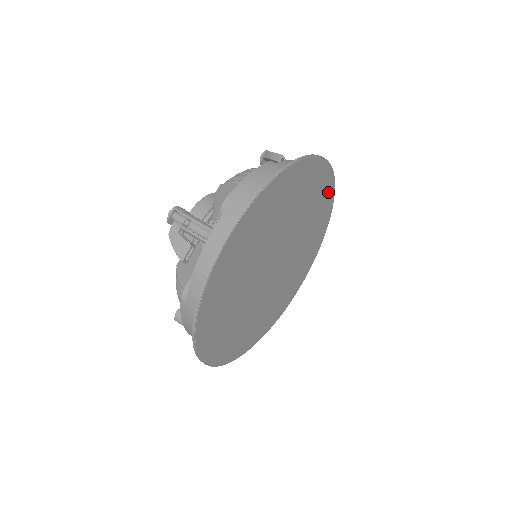
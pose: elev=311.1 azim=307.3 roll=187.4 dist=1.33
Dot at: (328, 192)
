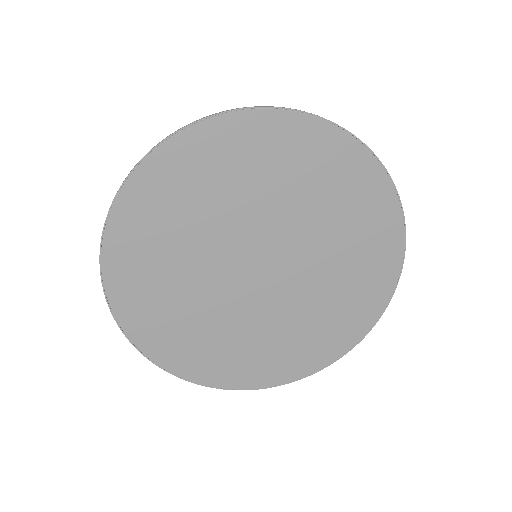
Dot at: (382, 203)
